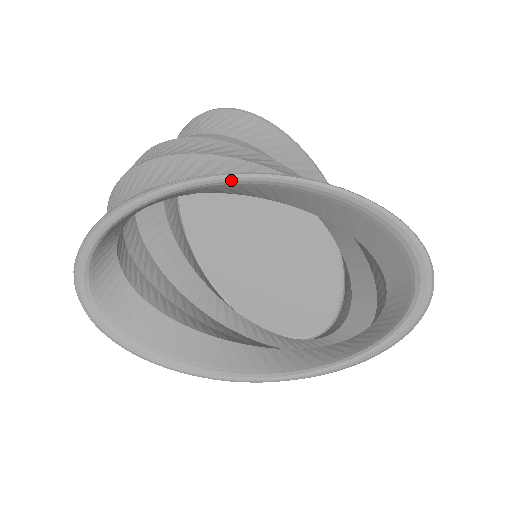
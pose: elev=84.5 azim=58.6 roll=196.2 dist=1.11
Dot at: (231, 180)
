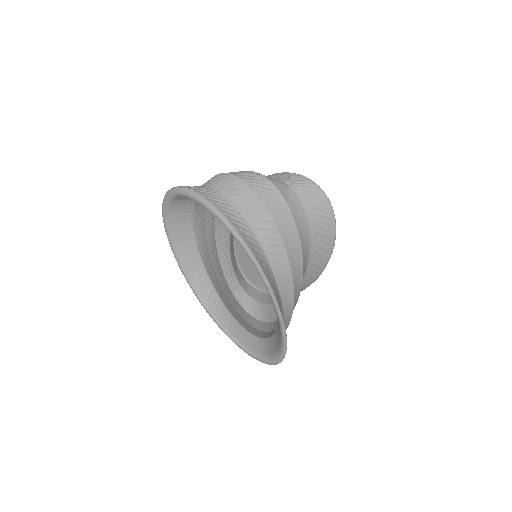
Dot at: (258, 270)
